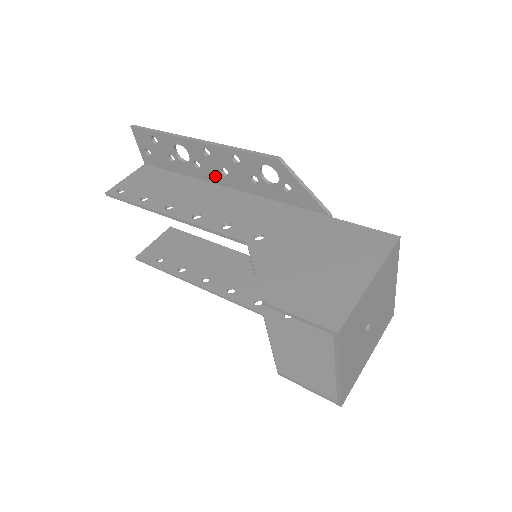
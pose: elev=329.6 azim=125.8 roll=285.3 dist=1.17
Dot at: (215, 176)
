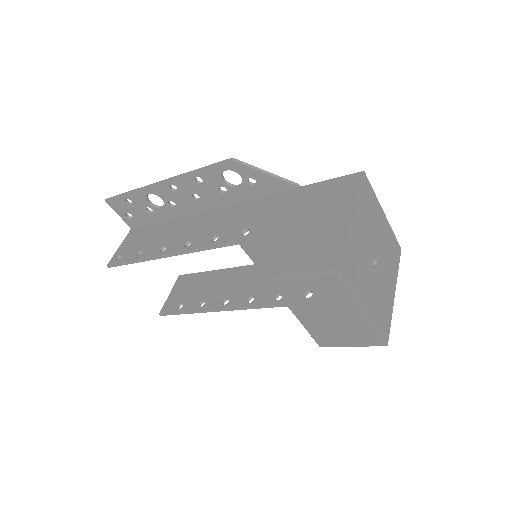
Dot at: (191, 206)
